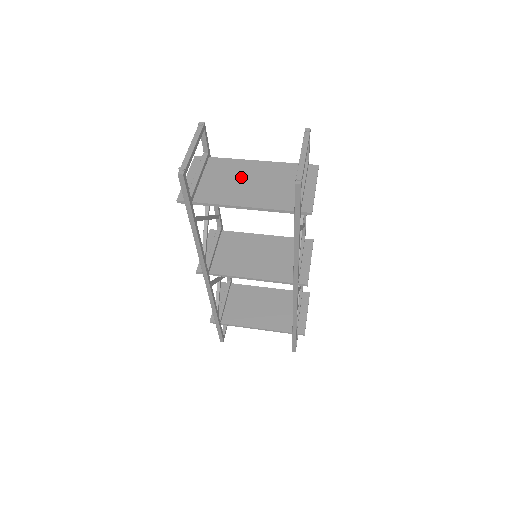
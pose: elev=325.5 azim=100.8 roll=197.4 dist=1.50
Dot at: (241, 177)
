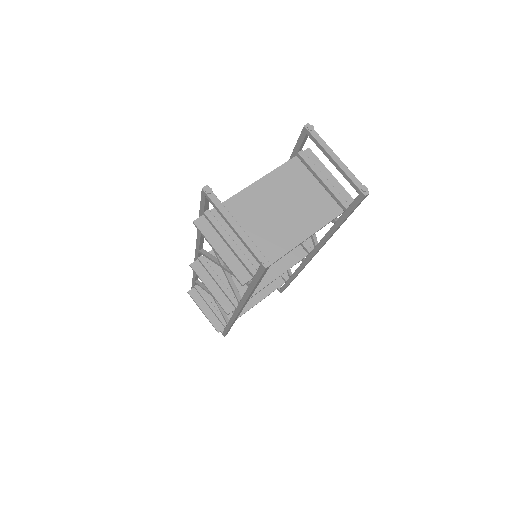
Dot at: (265, 212)
